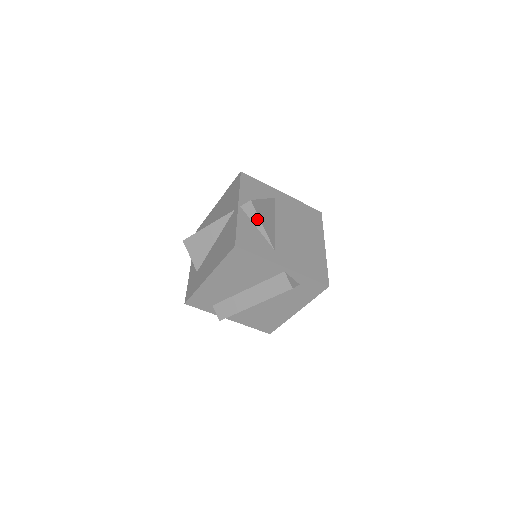
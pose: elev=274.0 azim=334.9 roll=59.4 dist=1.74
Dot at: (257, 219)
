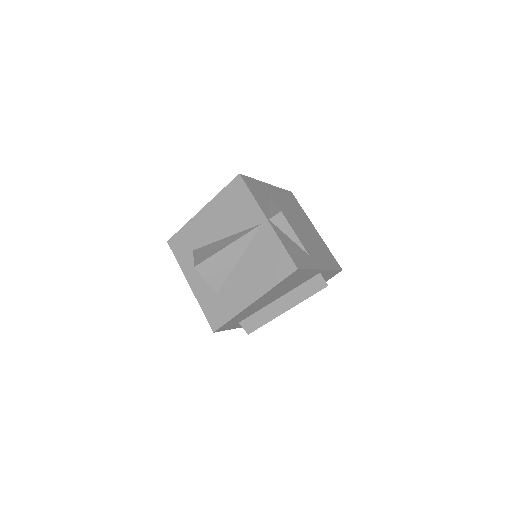
Dot at: (289, 229)
